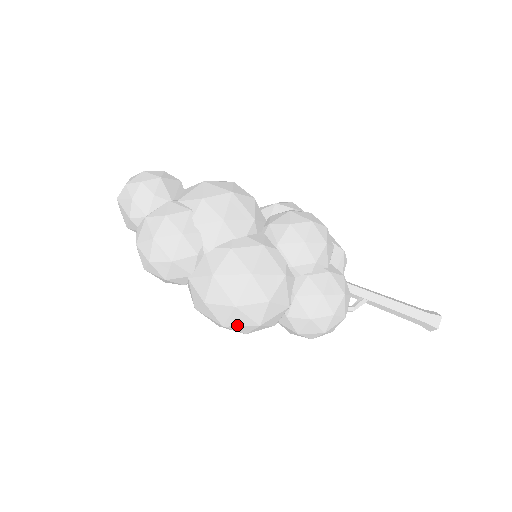
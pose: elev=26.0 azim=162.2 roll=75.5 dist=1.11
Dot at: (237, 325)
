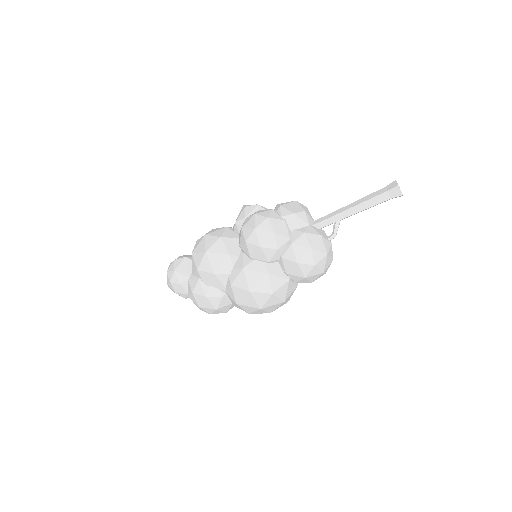
Dot at: (275, 309)
